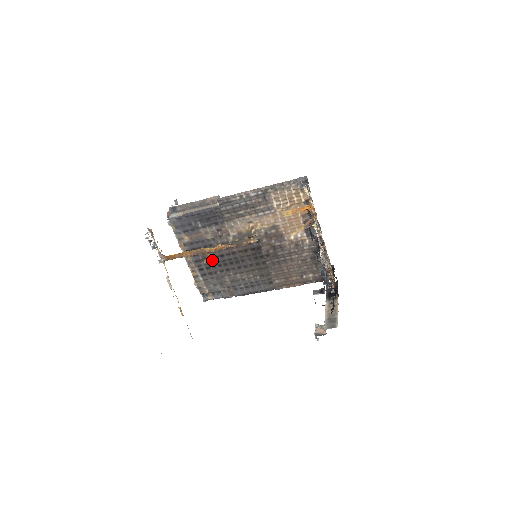
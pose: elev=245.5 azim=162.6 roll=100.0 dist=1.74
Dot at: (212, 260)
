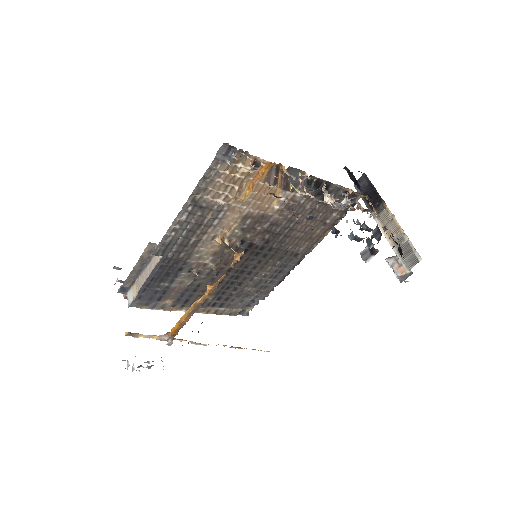
Dot at: (215, 292)
